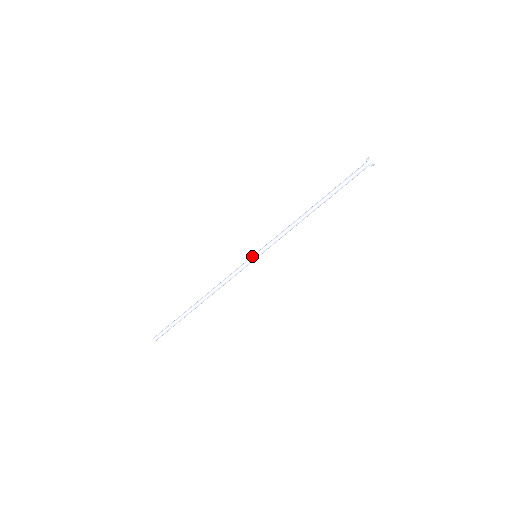
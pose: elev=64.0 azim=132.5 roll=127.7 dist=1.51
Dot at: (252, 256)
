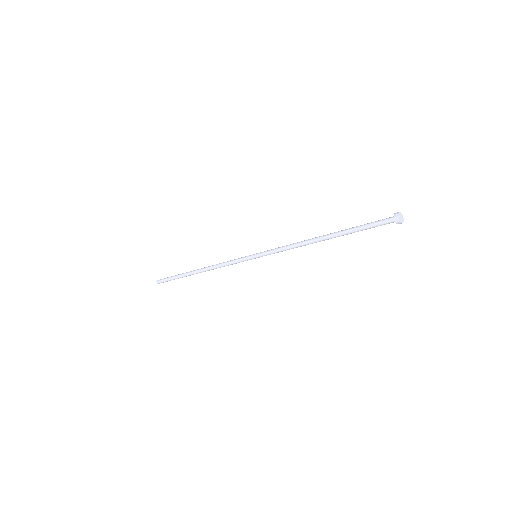
Dot at: (252, 256)
